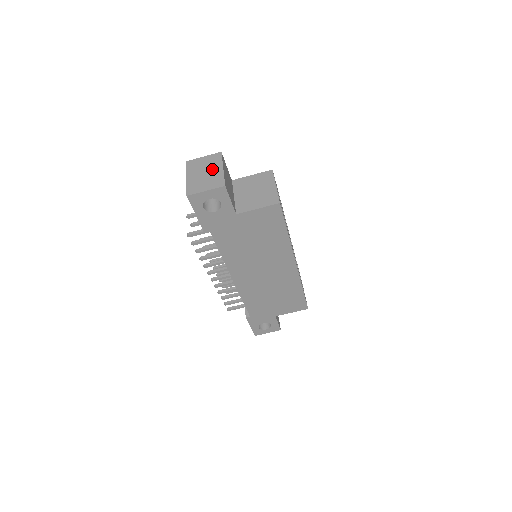
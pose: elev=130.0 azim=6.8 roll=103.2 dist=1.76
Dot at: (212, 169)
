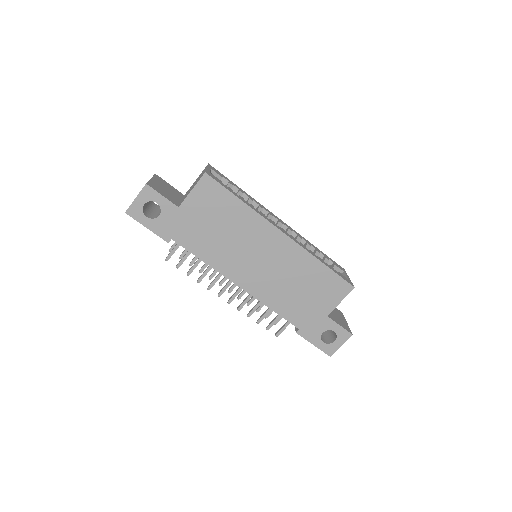
Dot at: occluded
